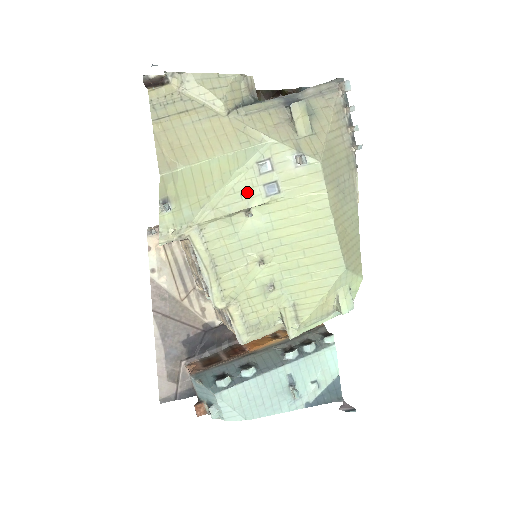
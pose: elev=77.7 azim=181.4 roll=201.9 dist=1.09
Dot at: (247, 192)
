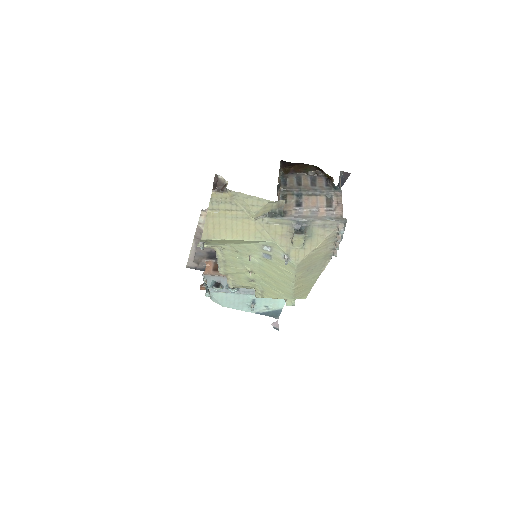
Dot at: (253, 251)
